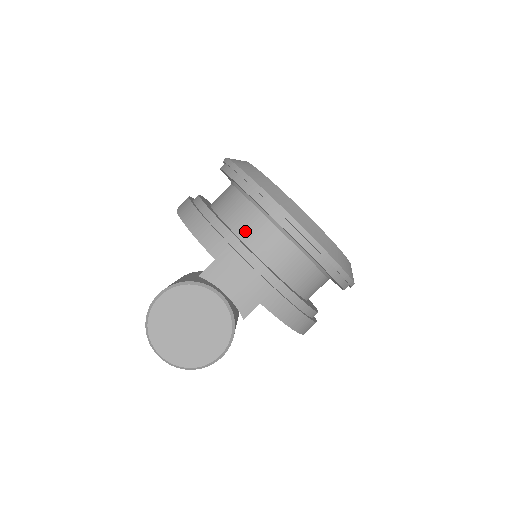
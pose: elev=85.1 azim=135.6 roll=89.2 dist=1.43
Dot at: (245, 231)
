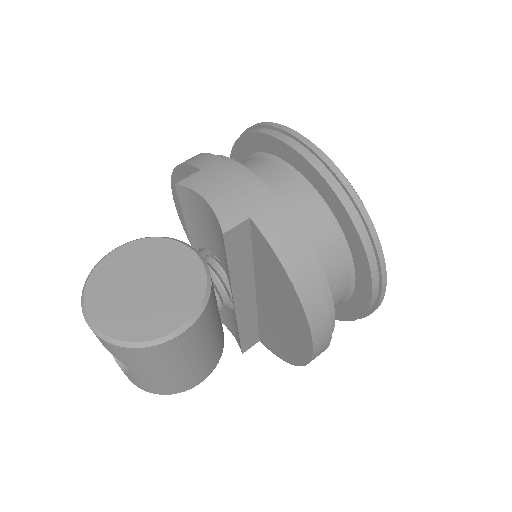
Dot at: occluded
